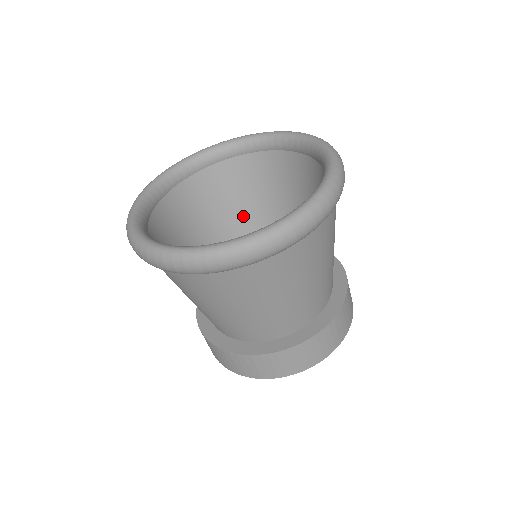
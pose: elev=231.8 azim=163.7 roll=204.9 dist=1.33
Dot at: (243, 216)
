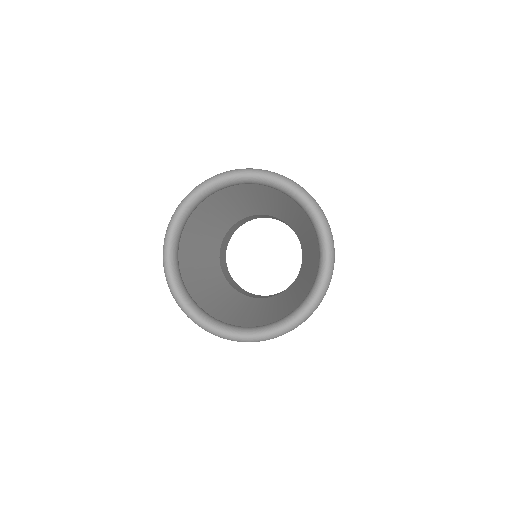
Dot at: (282, 209)
